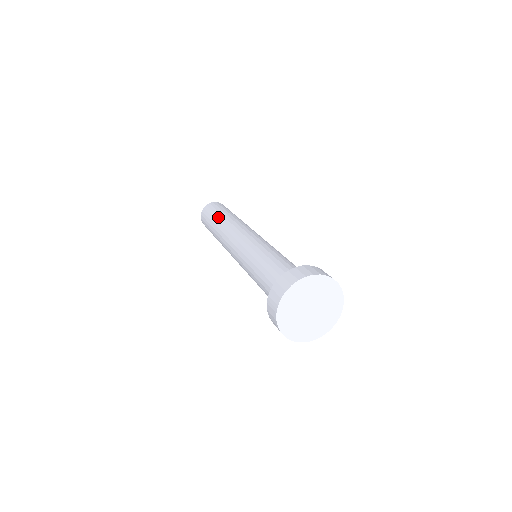
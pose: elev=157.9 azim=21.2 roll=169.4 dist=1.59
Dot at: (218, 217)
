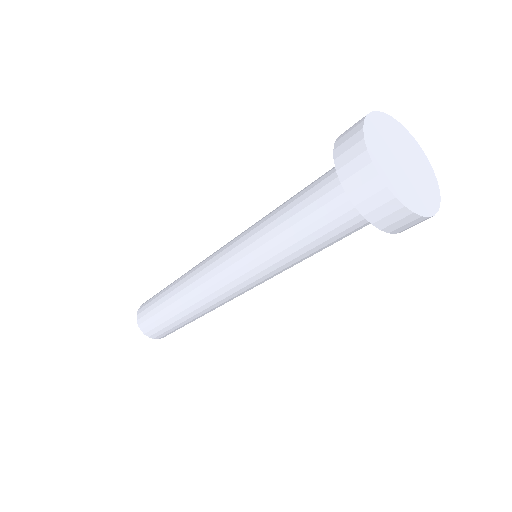
Dot at: occluded
